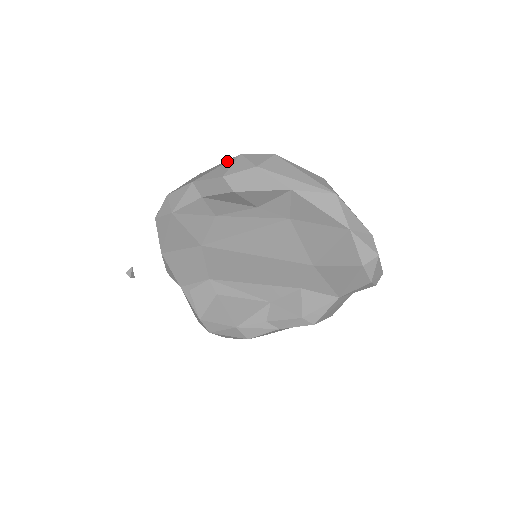
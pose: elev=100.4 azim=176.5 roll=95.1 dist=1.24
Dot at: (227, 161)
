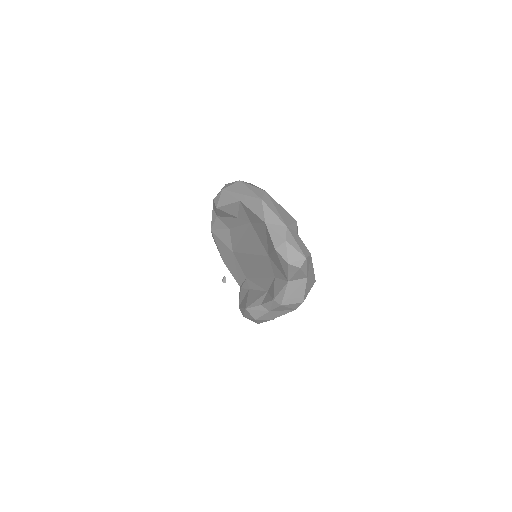
Dot at: occluded
